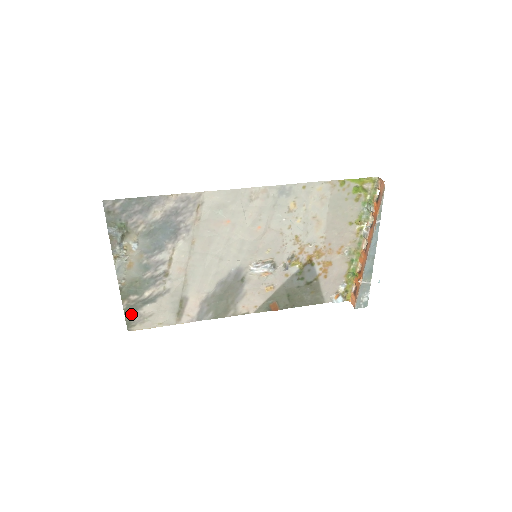
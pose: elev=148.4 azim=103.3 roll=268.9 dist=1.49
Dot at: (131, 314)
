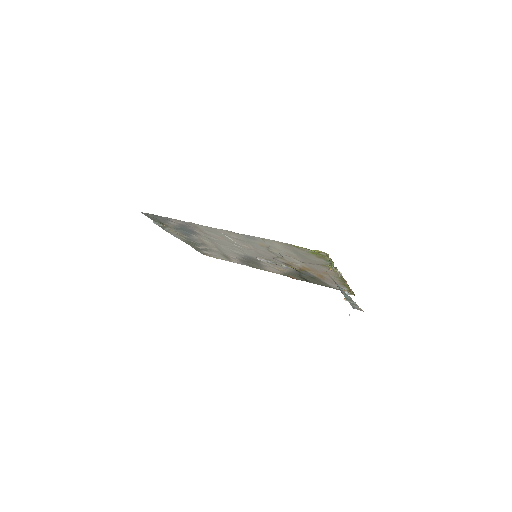
Dot at: (199, 251)
